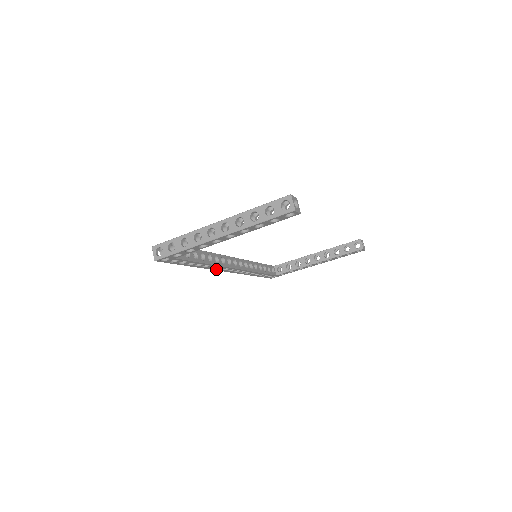
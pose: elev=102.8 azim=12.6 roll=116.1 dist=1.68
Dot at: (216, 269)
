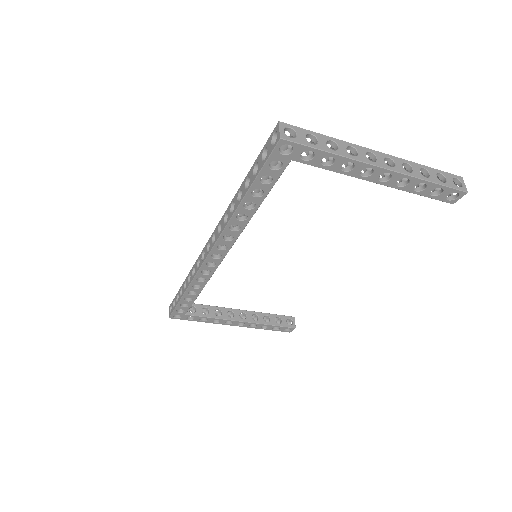
Dot at: (222, 237)
